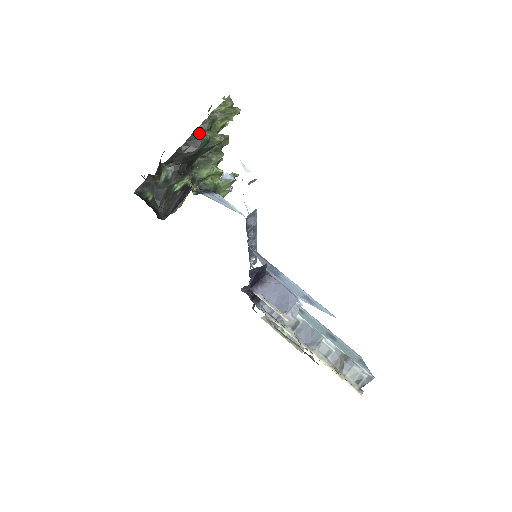
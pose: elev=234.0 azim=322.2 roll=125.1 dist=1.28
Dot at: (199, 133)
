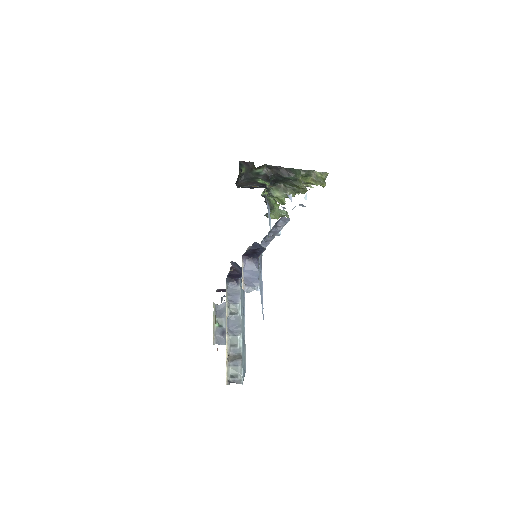
Dot at: (297, 172)
